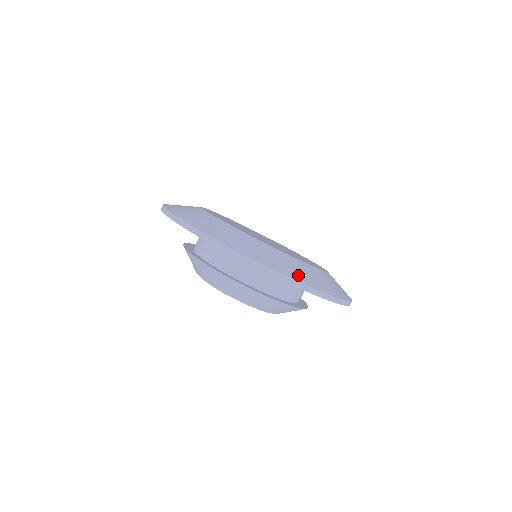
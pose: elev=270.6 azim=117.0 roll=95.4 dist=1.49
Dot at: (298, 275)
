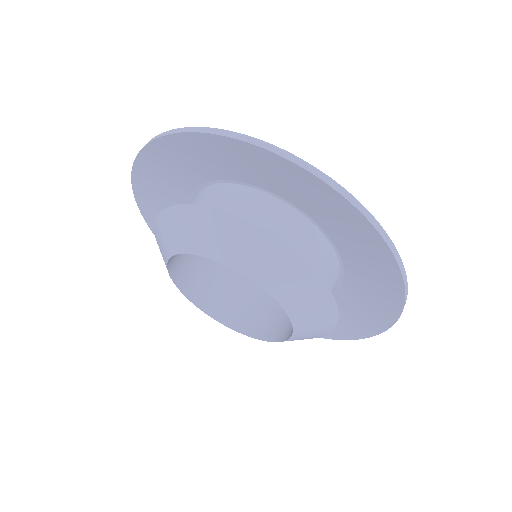
Dot at: occluded
